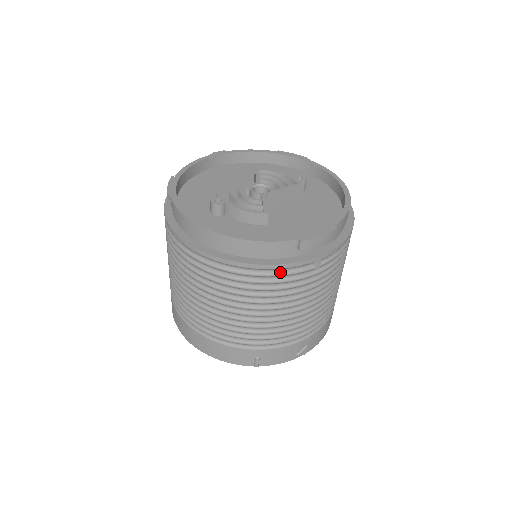
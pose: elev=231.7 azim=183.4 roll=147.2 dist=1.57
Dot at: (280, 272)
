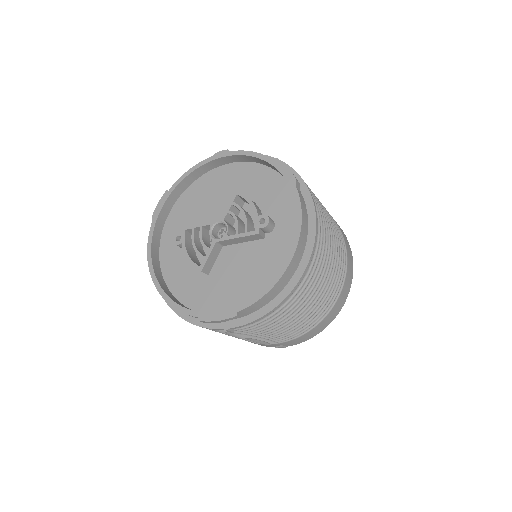
Dot at: occluded
